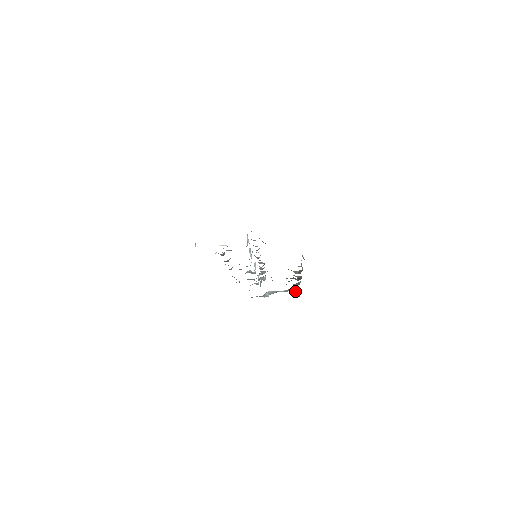
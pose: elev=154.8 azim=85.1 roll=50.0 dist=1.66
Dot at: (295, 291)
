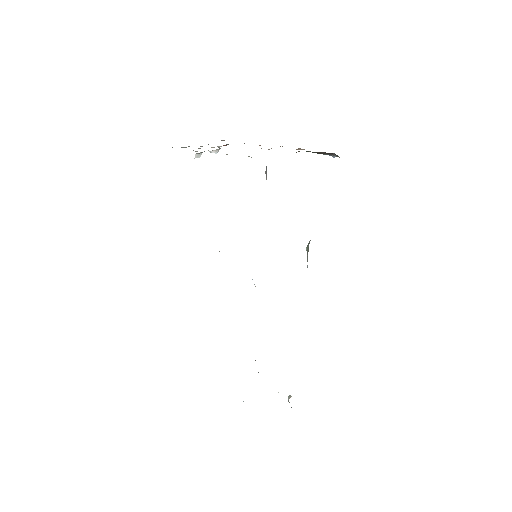
Dot at: occluded
